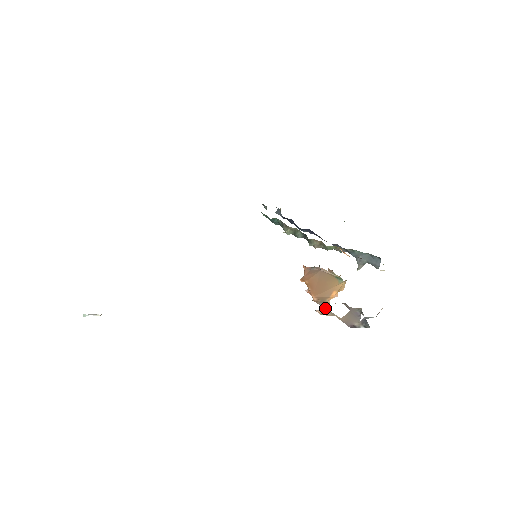
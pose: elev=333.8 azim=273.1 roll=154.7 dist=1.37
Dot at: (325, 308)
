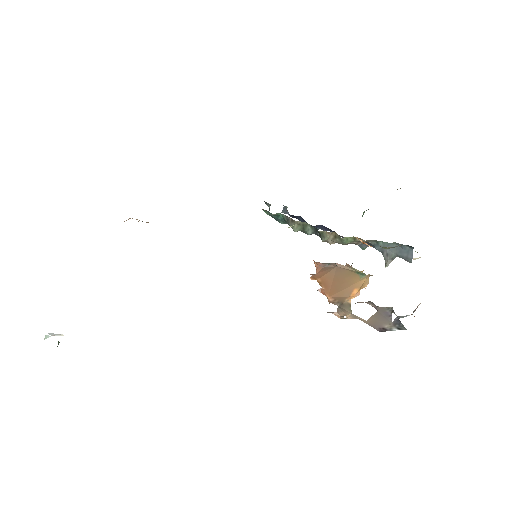
Dot at: (344, 309)
